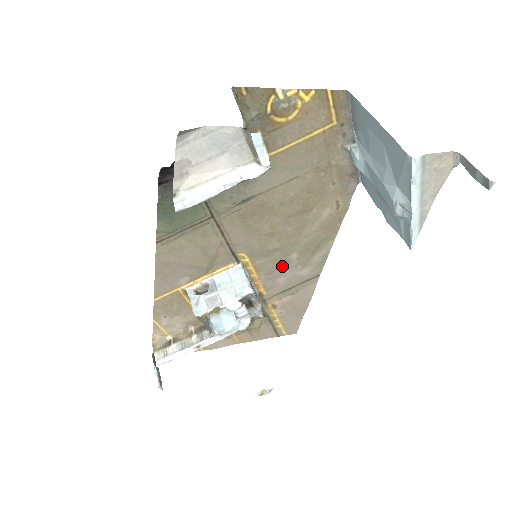
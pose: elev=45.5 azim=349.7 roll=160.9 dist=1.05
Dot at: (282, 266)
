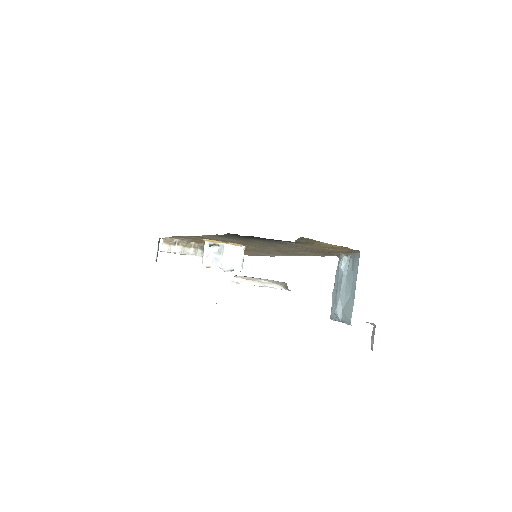
Dot at: occluded
